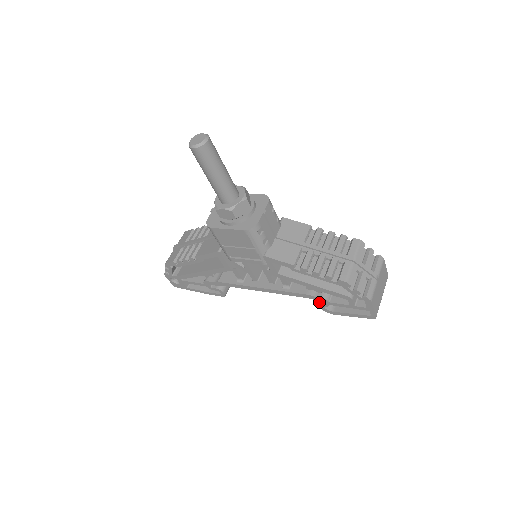
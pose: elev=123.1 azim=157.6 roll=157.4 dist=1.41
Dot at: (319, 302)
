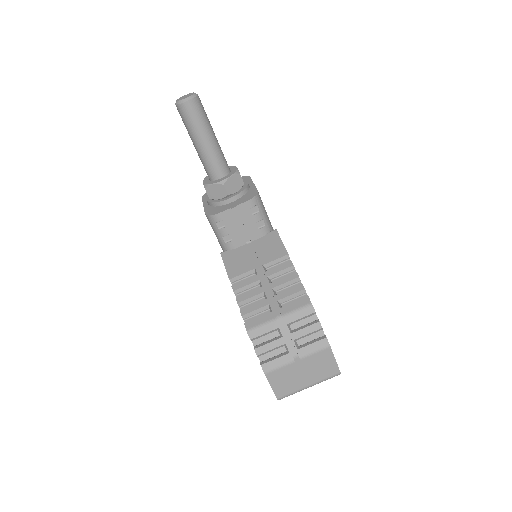
Dot at: occluded
